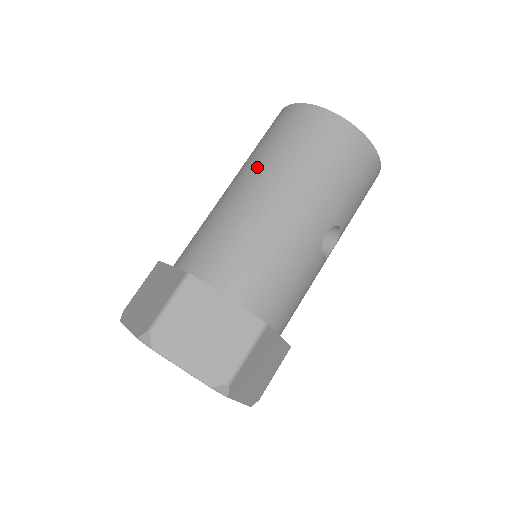
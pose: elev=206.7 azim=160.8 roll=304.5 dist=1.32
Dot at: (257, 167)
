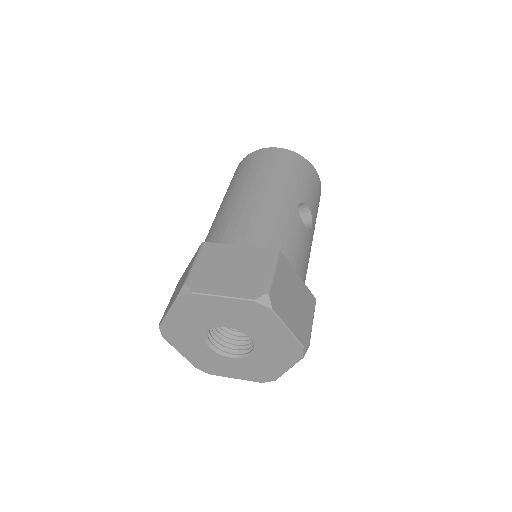
Dot at: (229, 192)
